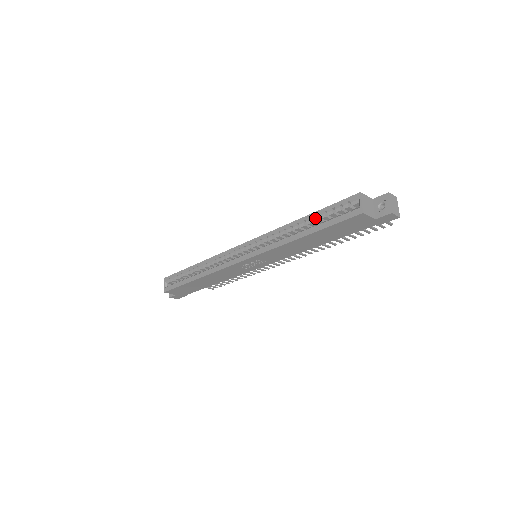
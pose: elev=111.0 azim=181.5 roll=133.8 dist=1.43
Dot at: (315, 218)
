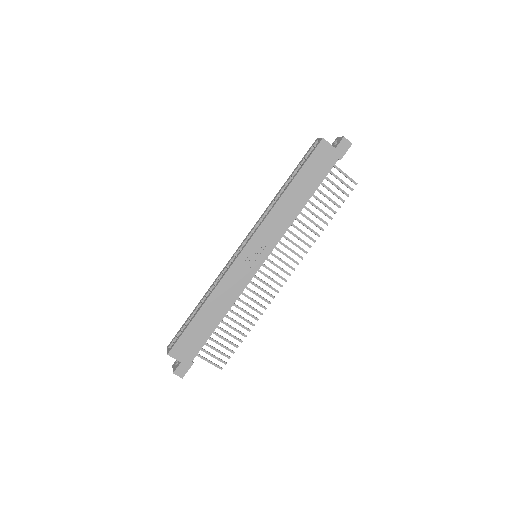
Dot at: (293, 174)
